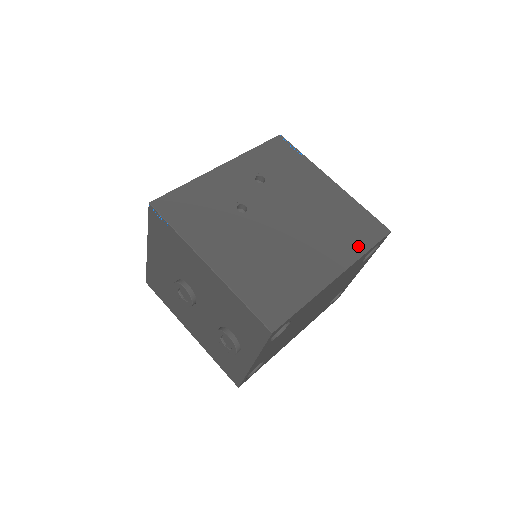
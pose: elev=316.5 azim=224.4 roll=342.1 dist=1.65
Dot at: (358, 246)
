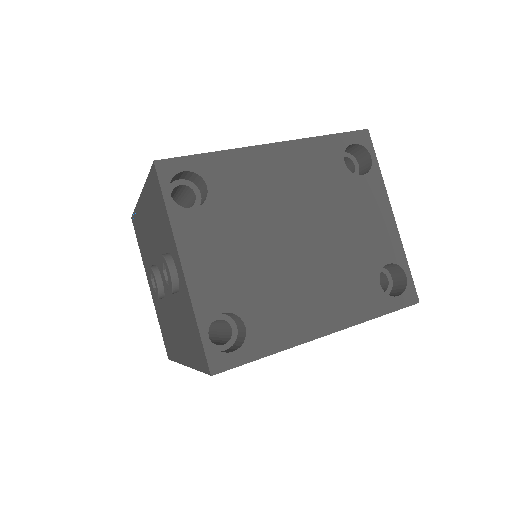
Dot at: occluded
